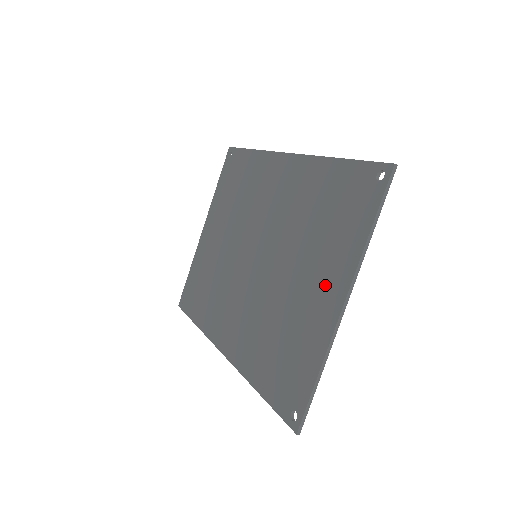
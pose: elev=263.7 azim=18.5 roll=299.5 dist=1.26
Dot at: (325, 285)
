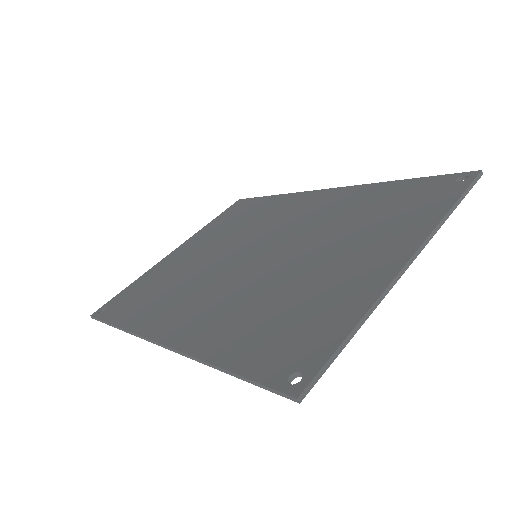
Dot at: (376, 253)
